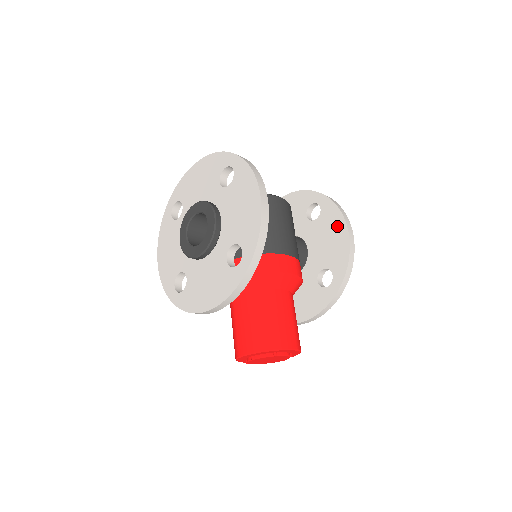
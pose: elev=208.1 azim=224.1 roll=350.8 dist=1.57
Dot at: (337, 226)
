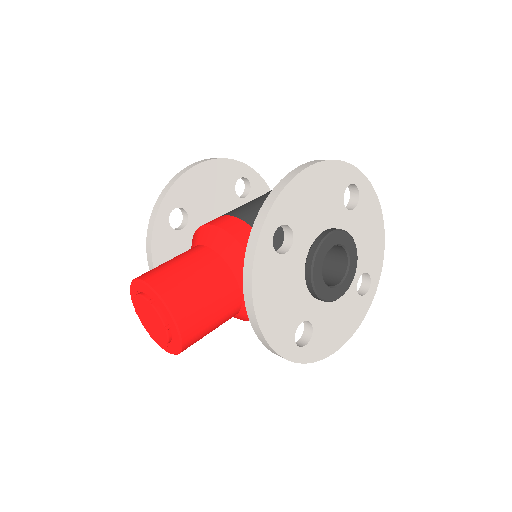
Dot at: occluded
